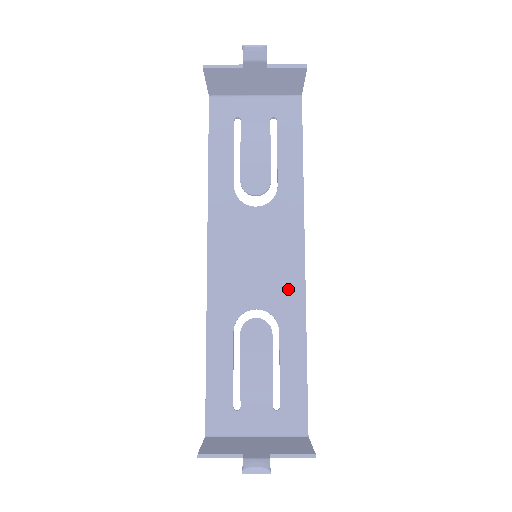
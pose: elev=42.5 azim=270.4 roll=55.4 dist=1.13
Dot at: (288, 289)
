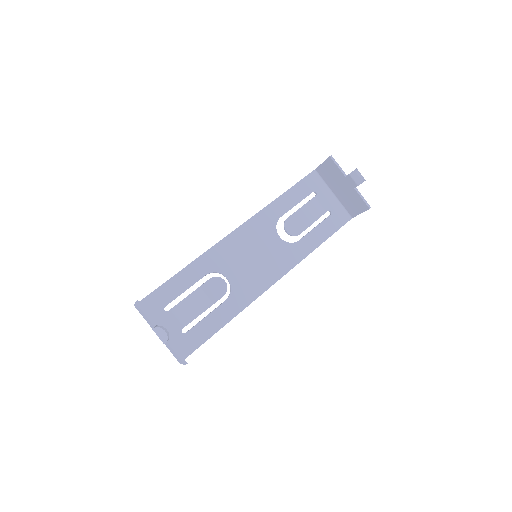
Dot at: (251, 287)
